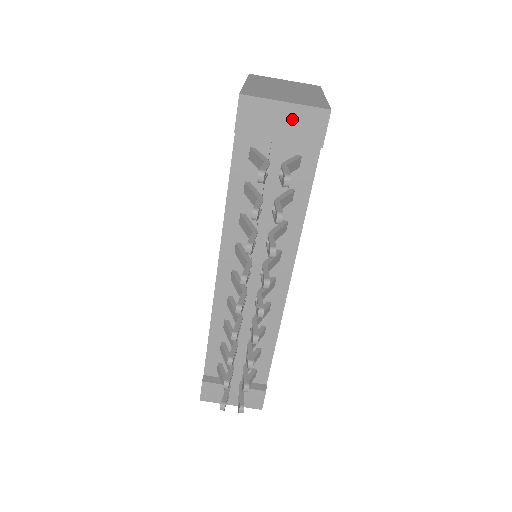
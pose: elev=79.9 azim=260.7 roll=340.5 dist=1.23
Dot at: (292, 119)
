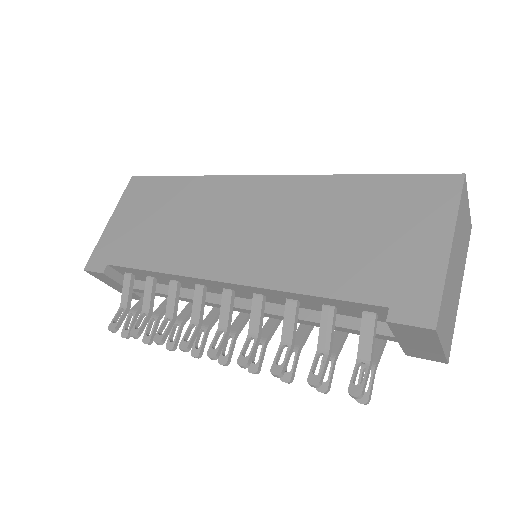
Dot at: (426, 348)
